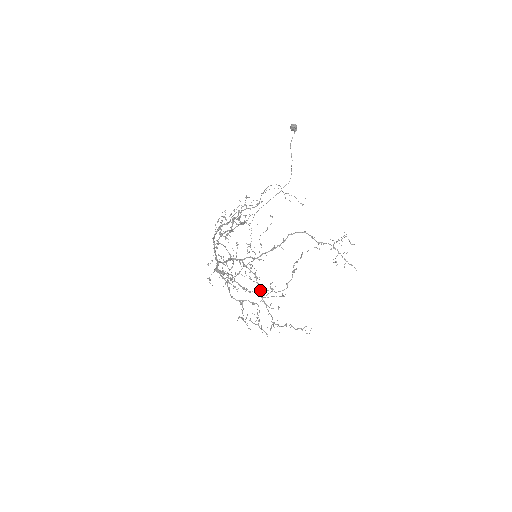
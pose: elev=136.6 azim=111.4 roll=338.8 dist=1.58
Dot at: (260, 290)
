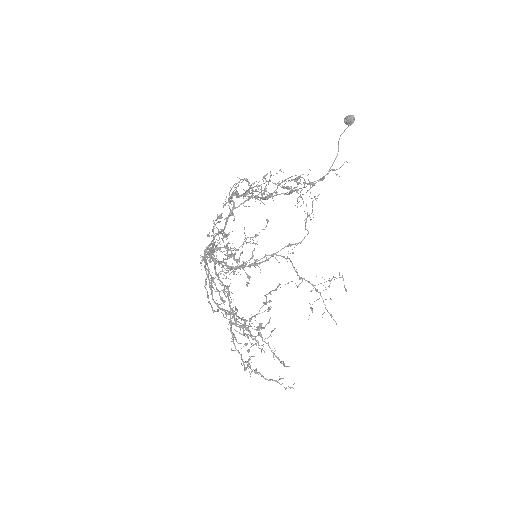
Dot at: occluded
